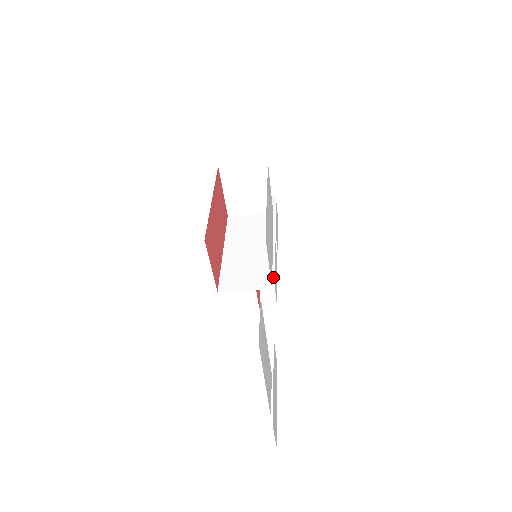
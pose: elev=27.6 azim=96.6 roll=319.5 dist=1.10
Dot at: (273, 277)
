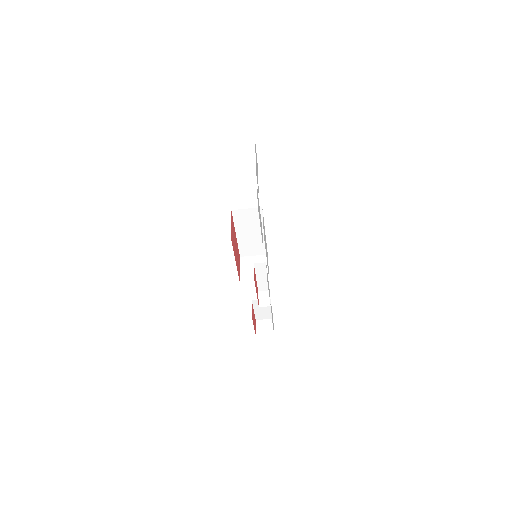
Dot at: occluded
